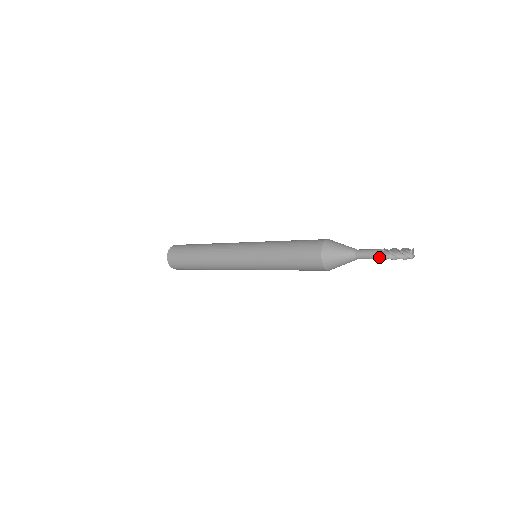
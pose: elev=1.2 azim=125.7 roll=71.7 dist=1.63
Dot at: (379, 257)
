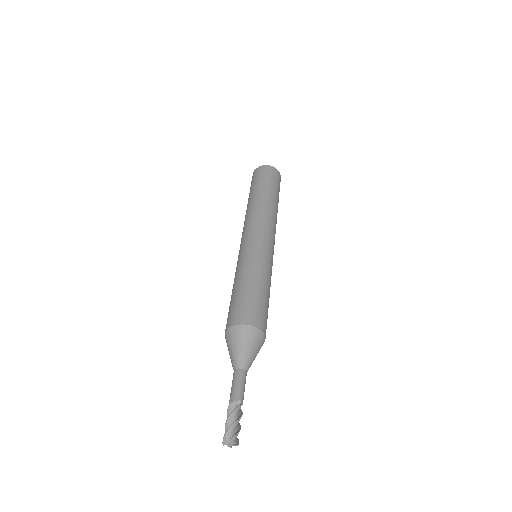
Dot at: (230, 400)
